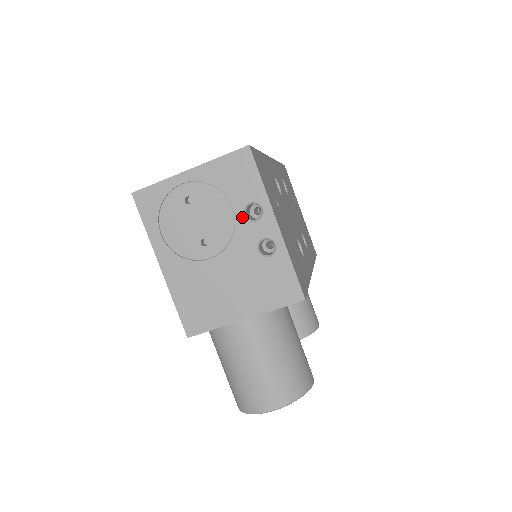
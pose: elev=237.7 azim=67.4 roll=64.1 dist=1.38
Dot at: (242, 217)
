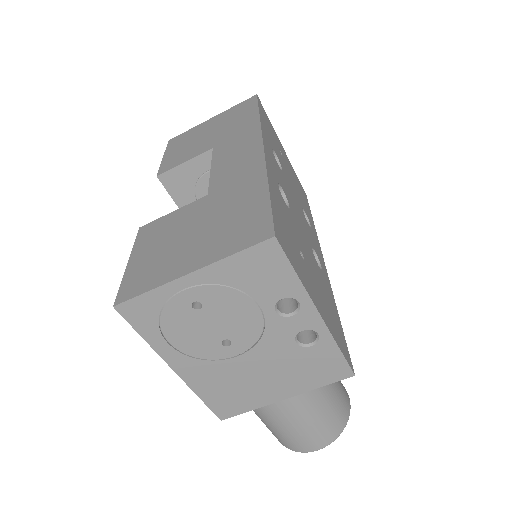
Dot at: (273, 314)
